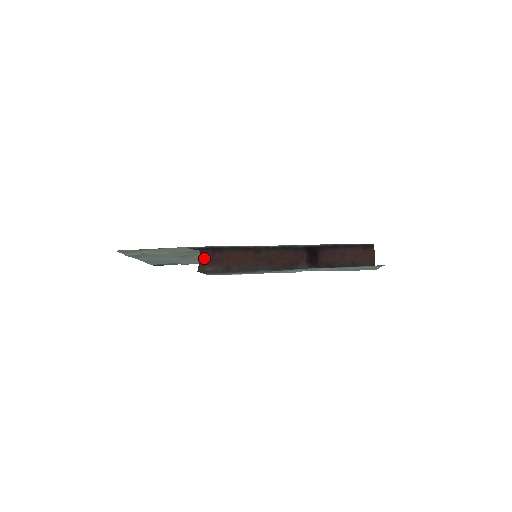
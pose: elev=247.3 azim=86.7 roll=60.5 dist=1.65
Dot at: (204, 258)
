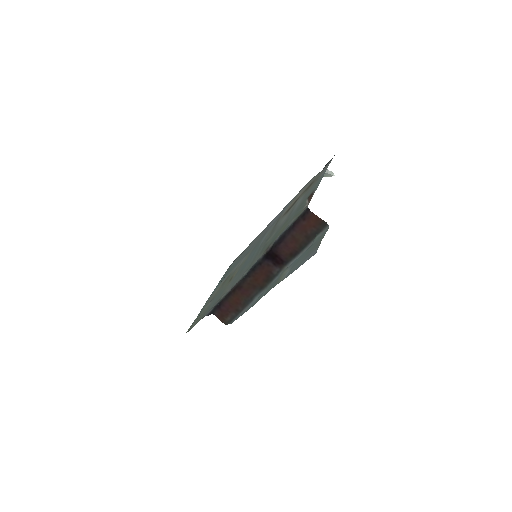
Dot at: (219, 316)
